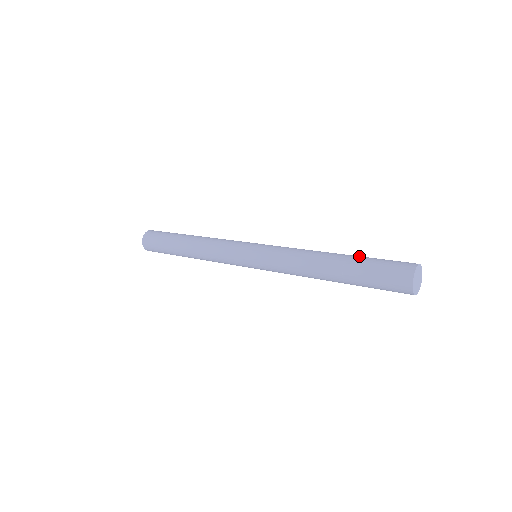
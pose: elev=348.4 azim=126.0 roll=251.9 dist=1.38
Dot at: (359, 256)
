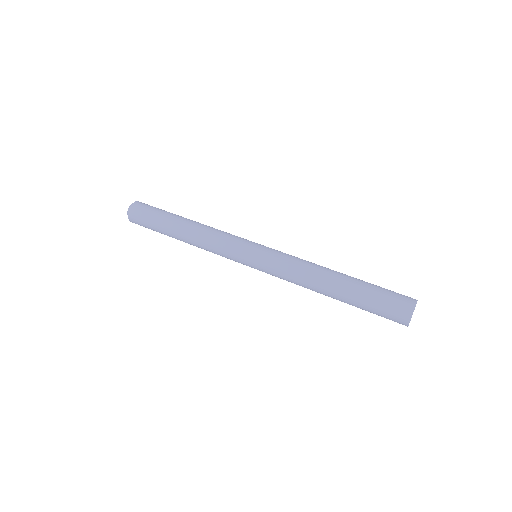
Dot at: (362, 282)
